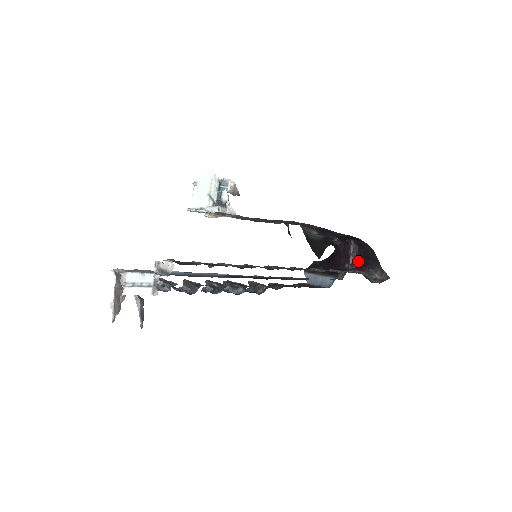
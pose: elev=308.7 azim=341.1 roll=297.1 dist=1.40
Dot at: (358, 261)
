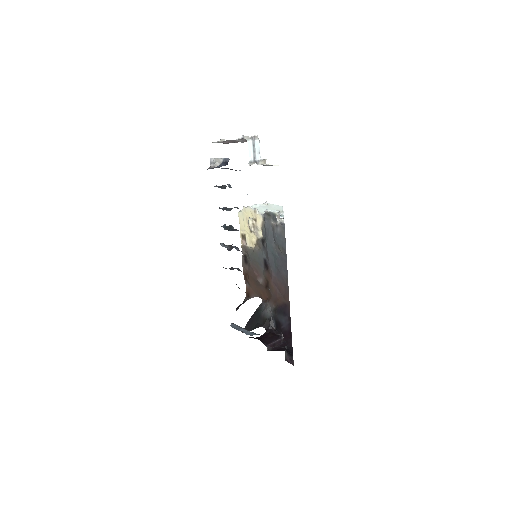
Dot at: (274, 349)
